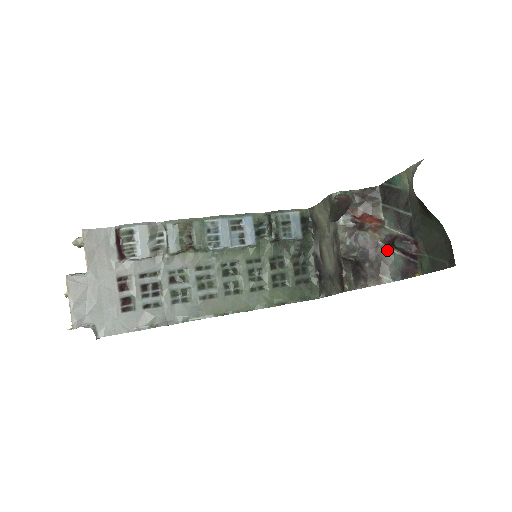
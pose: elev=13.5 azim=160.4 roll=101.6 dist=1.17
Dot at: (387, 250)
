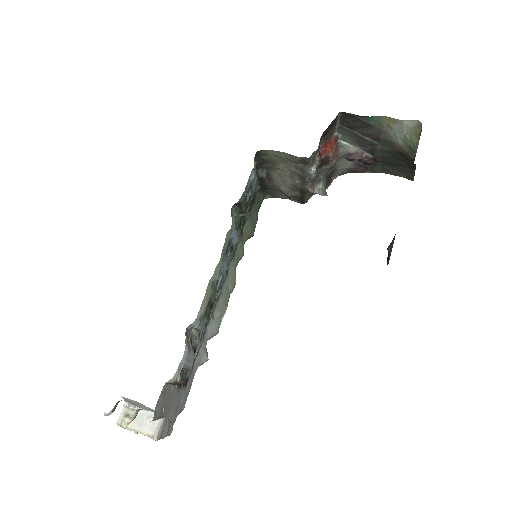
Dot at: occluded
